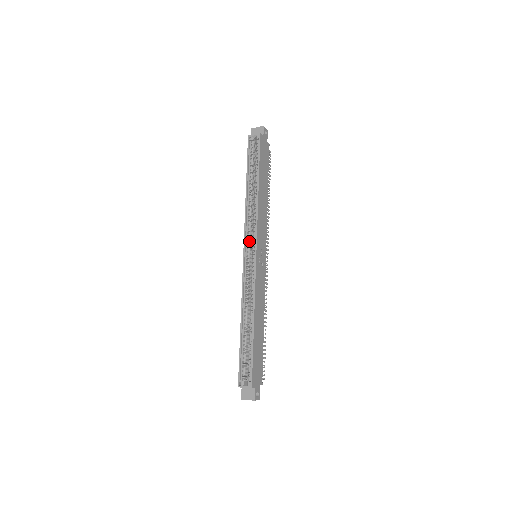
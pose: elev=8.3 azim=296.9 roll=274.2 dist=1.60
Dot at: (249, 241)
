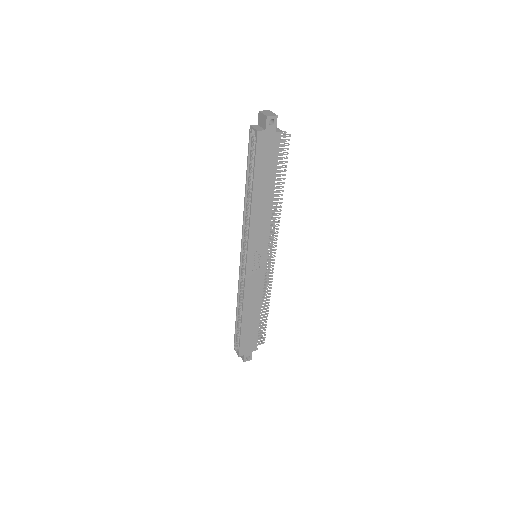
Dot at: (245, 246)
